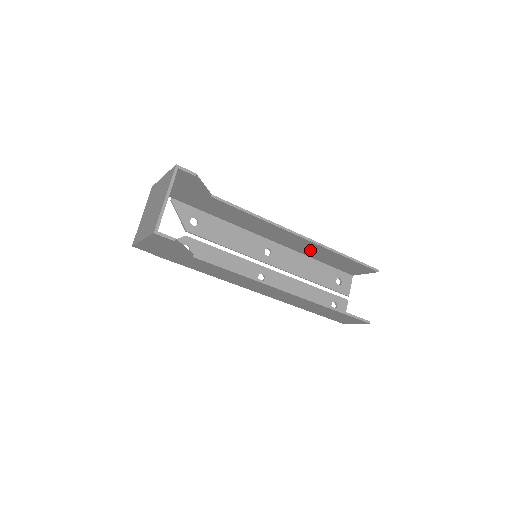
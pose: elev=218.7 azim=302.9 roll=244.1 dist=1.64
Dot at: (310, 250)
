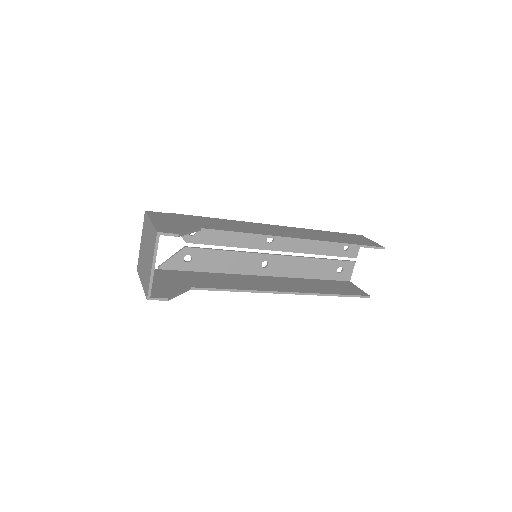
Dot at: occluded
